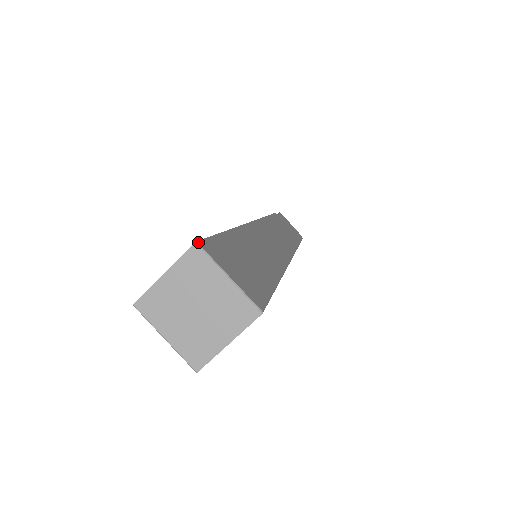
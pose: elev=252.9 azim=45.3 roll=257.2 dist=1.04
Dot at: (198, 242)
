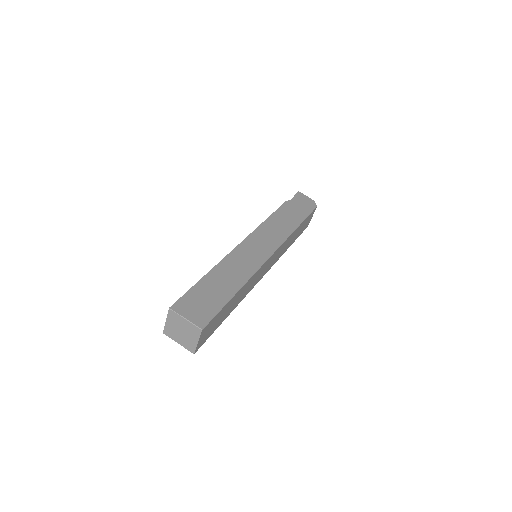
Dot at: (170, 307)
